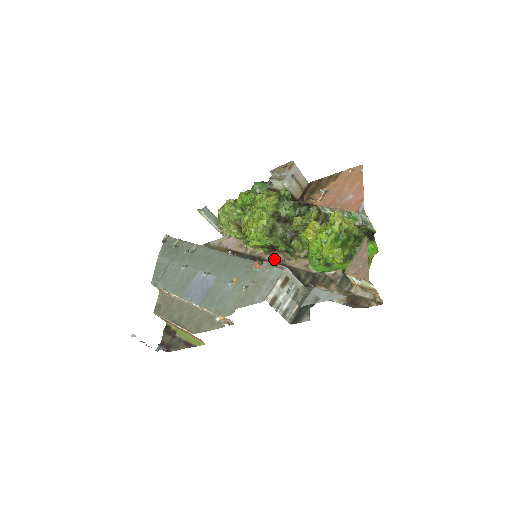
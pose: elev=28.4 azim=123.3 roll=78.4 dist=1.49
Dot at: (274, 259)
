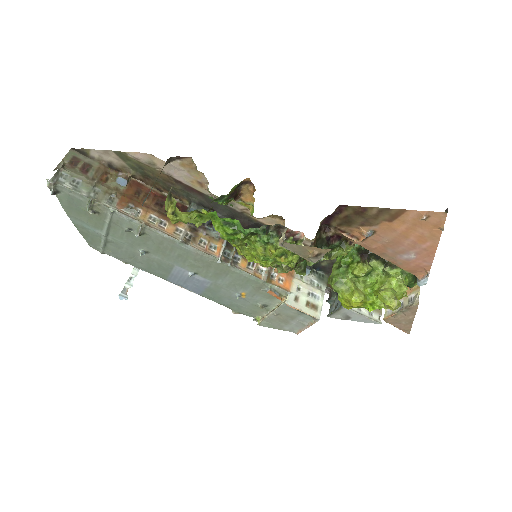
Dot at: (270, 224)
